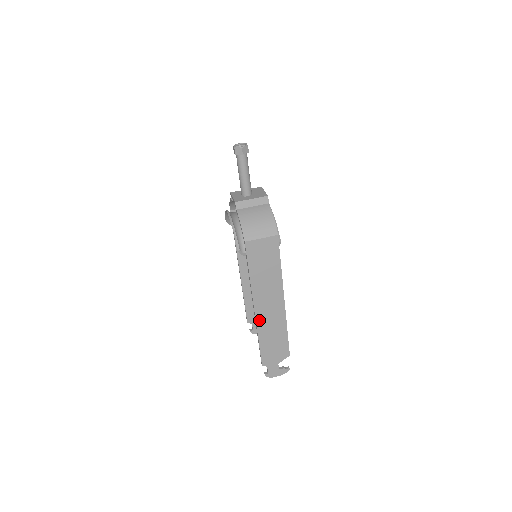
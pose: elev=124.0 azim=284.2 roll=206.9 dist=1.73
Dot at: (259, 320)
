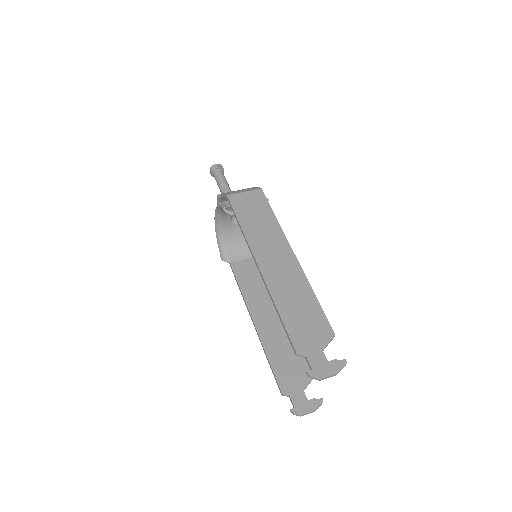
Dot at: (269, 280)
